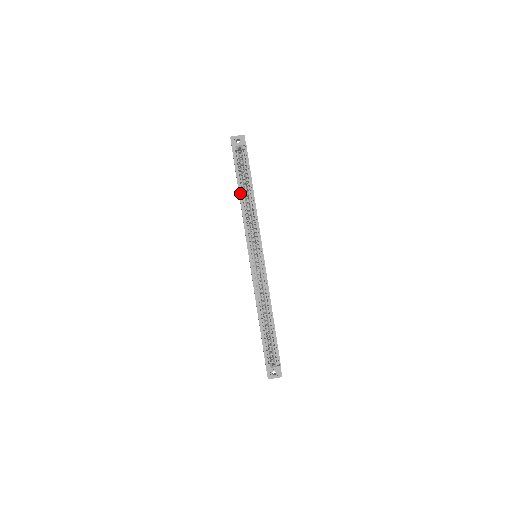
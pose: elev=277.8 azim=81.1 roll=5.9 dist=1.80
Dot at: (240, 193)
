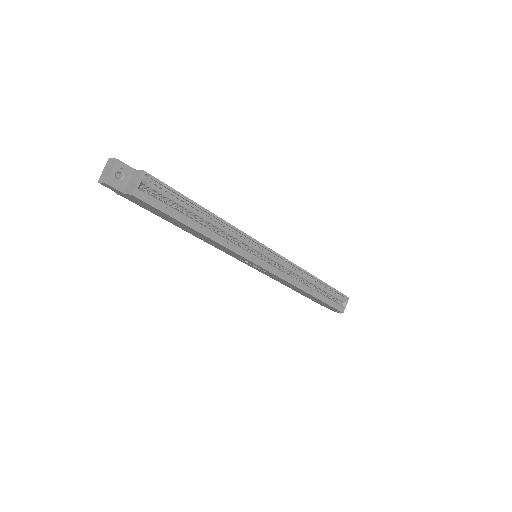
Dot at: (199, 231)
